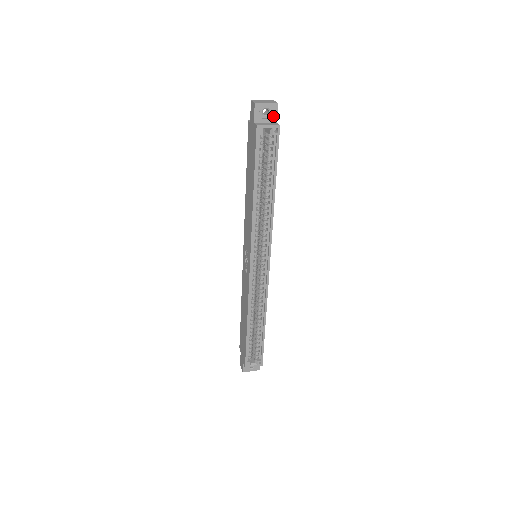
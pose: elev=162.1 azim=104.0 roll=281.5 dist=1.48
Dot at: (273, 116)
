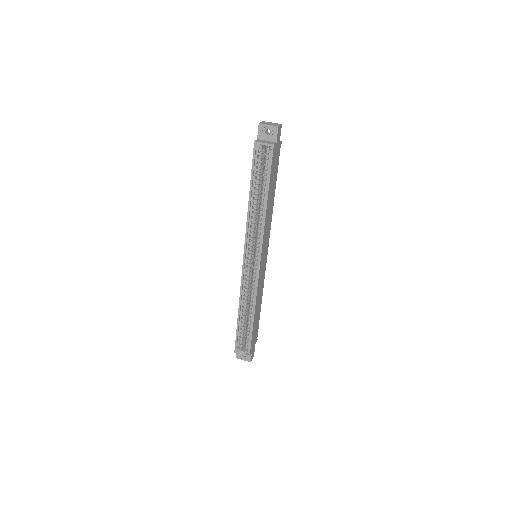
Dot at: (274, 136)
